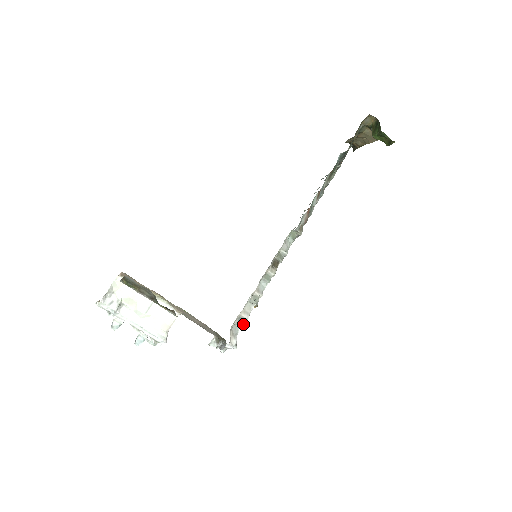
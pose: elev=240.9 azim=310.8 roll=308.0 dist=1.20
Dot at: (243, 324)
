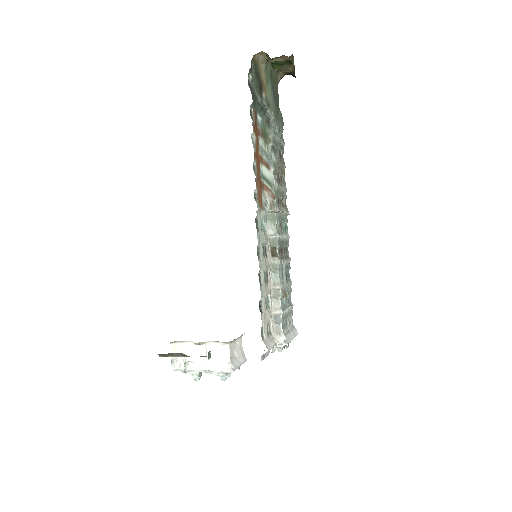
Dot at: (280, 320)
